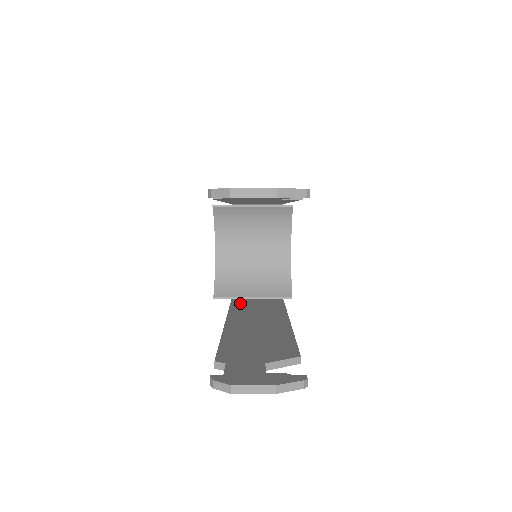
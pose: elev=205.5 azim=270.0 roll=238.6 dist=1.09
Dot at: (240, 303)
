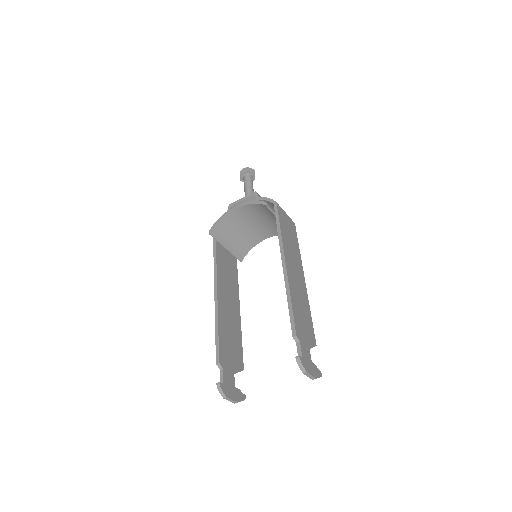
Dot at: (220, 254)
